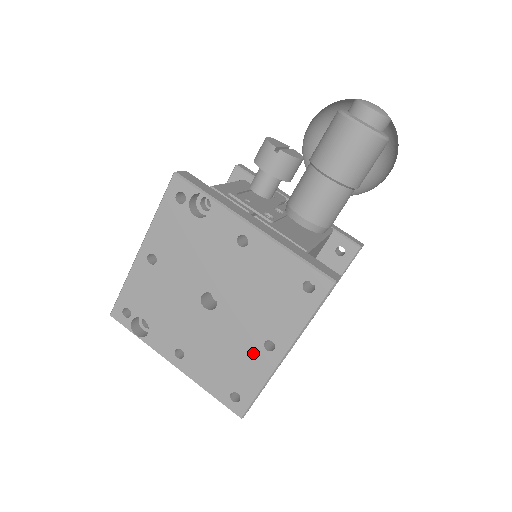
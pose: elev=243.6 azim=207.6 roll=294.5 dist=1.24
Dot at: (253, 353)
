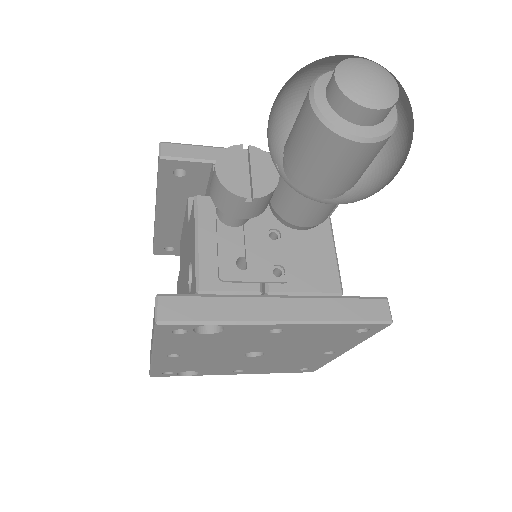
Dot at: (313, 358)
